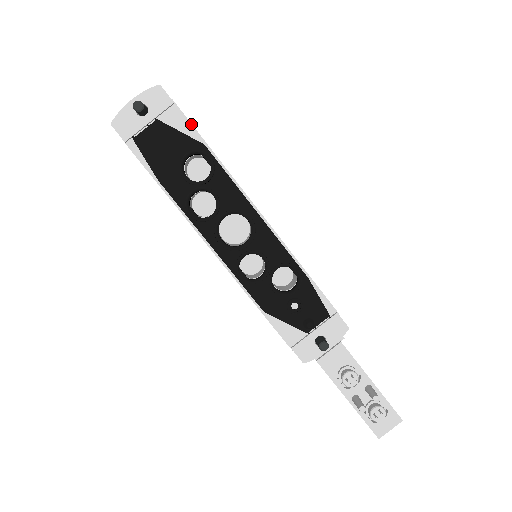
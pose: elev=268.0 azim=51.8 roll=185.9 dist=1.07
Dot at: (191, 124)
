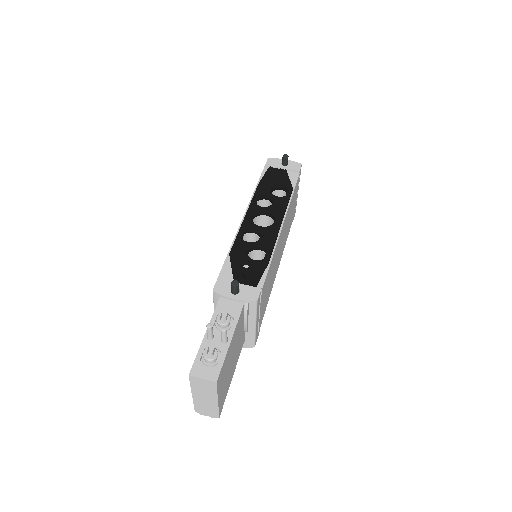
Dot at: (297, 181)
